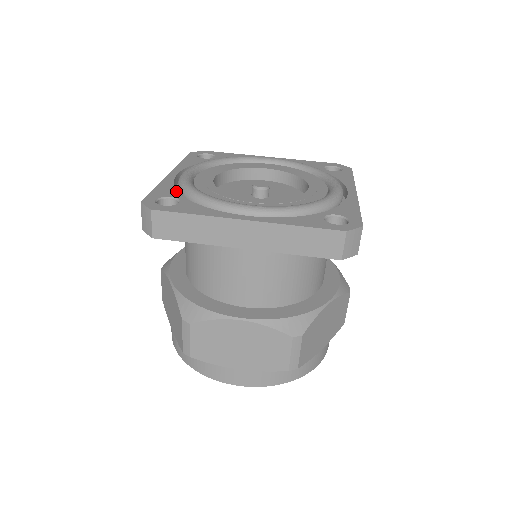
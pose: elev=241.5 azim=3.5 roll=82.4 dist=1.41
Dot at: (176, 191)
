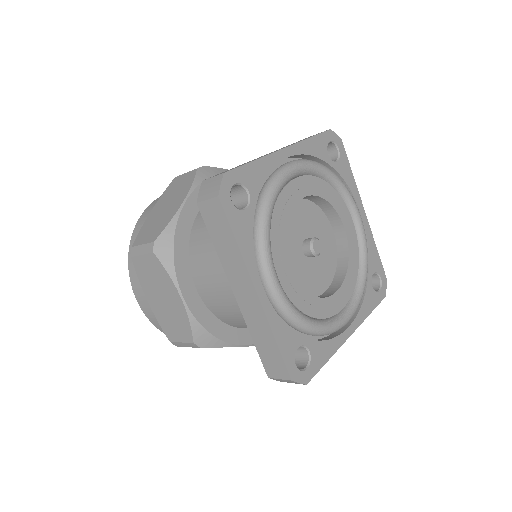
Dot at: (261, 187)
